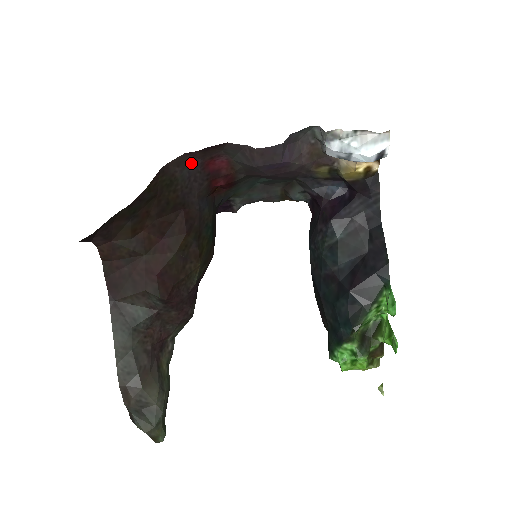
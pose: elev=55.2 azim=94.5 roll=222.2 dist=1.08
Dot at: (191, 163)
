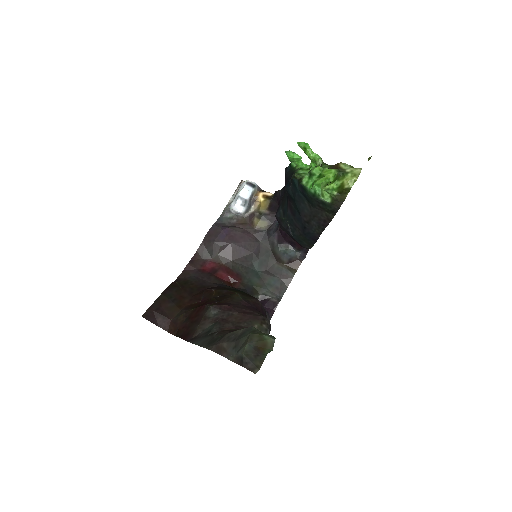
Dot at: (192, 273)
